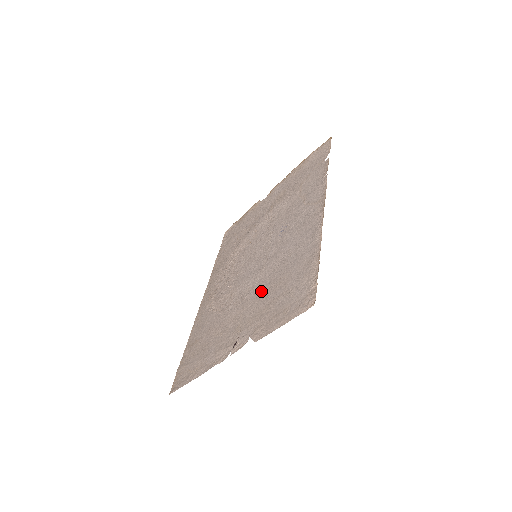
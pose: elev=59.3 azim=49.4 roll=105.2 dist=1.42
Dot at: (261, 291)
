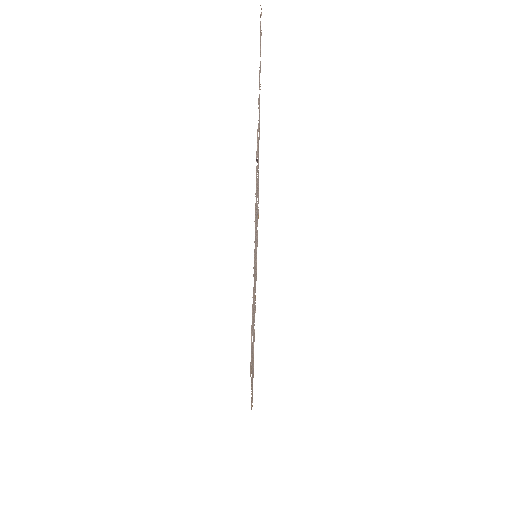
Dot at: occluded
